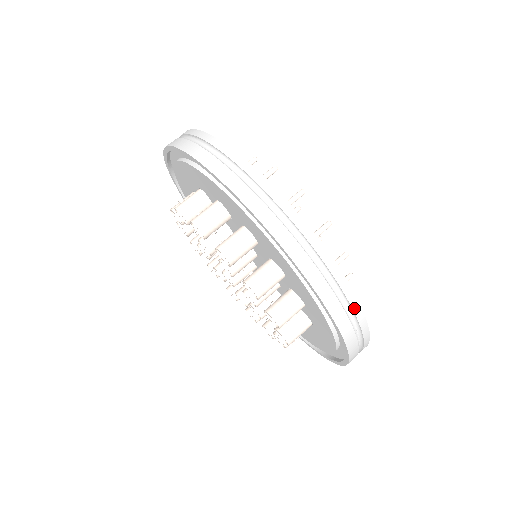
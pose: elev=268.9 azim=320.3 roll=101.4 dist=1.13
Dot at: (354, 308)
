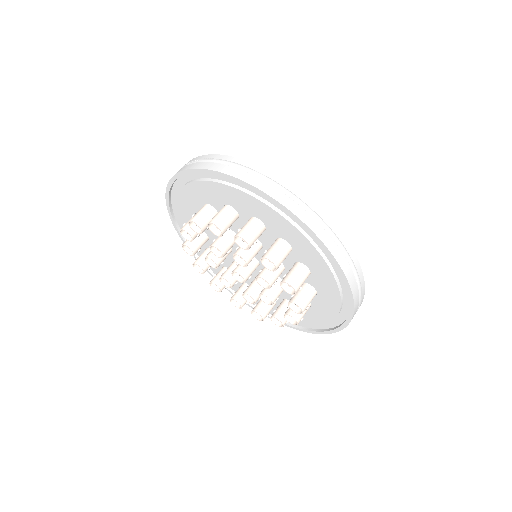
Dot at: (351, 256)
